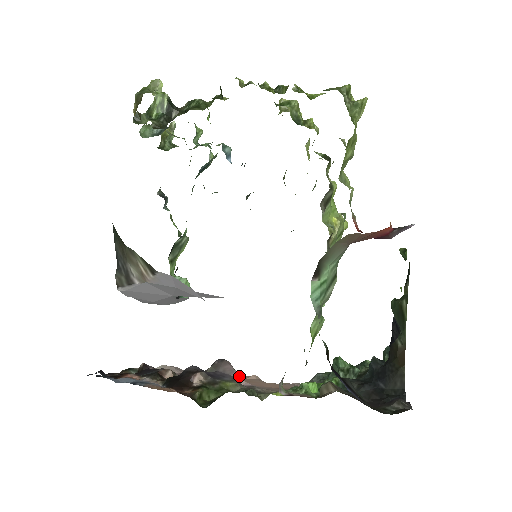
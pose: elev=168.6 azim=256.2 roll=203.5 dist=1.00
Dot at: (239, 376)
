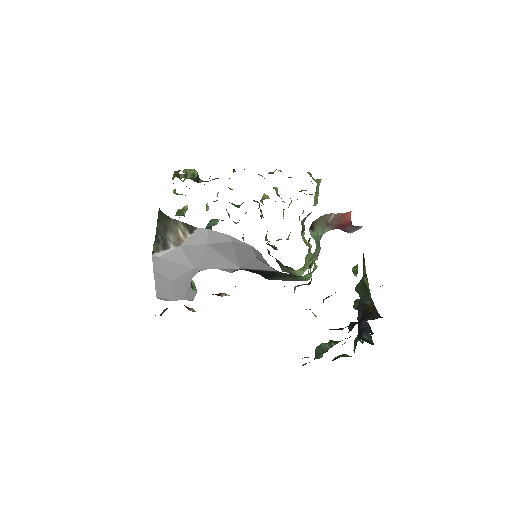
Dot at: occluded
